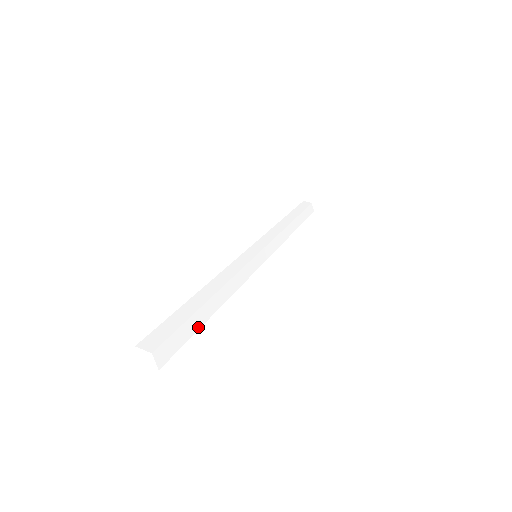
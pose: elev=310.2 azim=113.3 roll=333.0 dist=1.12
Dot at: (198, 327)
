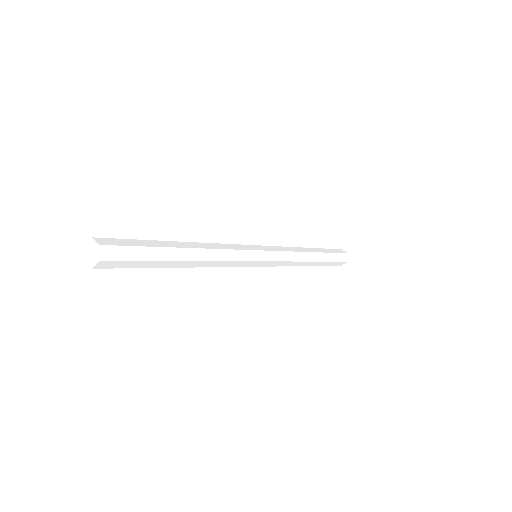
Dot at: (156, 259)
